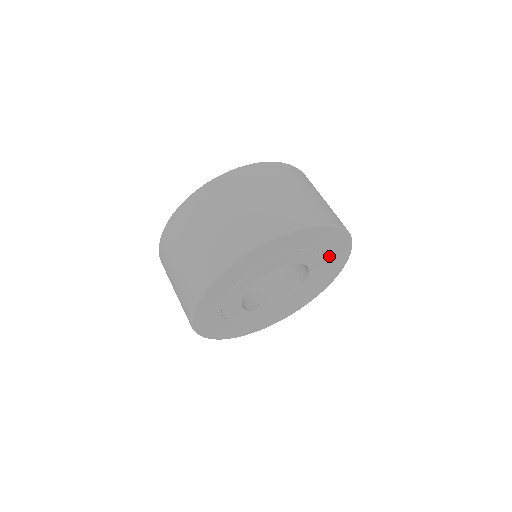
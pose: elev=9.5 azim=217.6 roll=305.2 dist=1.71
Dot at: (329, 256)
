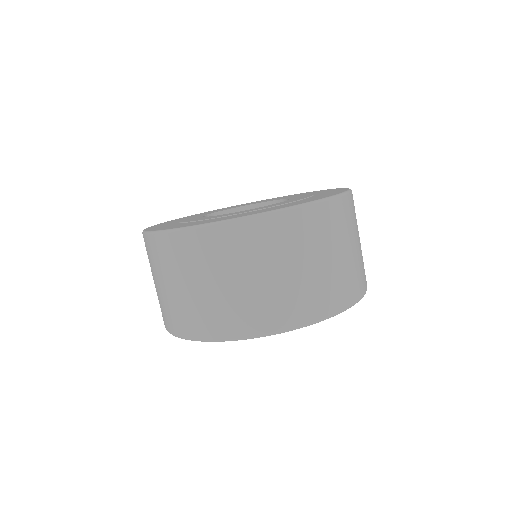
Dot at: occluded
